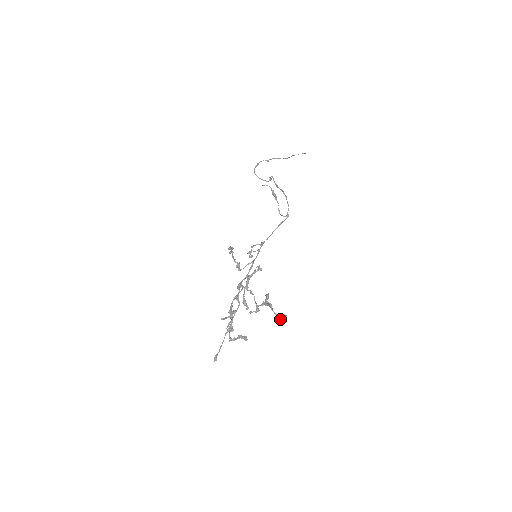
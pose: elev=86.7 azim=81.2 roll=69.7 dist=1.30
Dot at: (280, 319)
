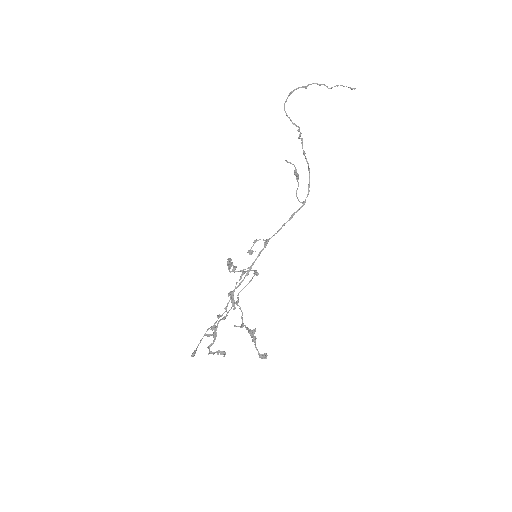
Dot at: occluded
